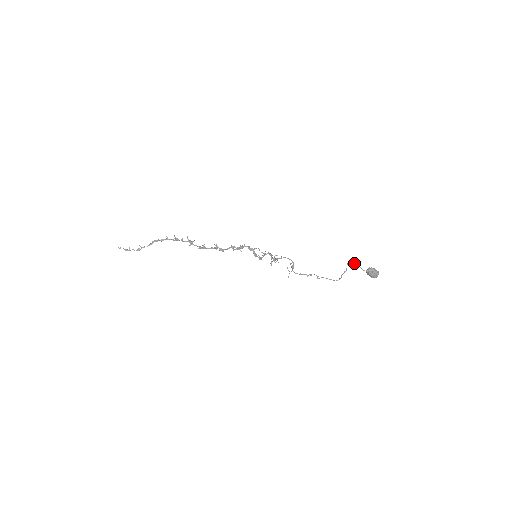
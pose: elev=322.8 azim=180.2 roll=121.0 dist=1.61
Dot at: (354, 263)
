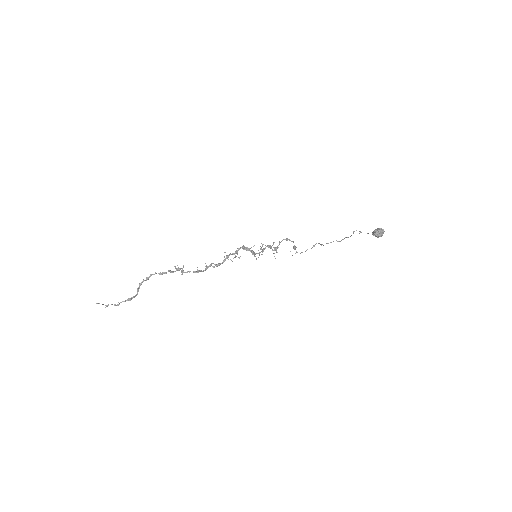
Dot at: occluded
